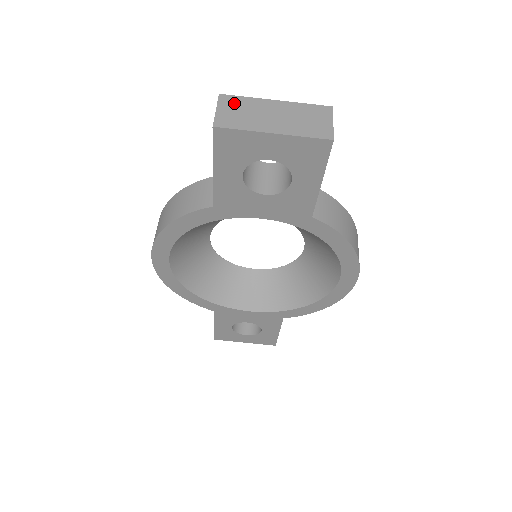
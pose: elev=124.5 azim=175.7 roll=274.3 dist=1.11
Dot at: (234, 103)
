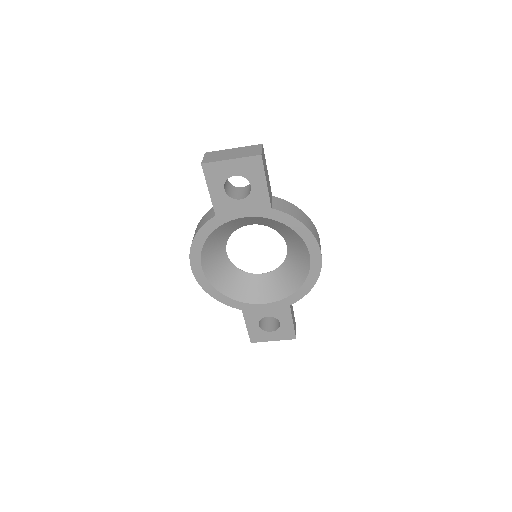
Dot at: (212, 154)
